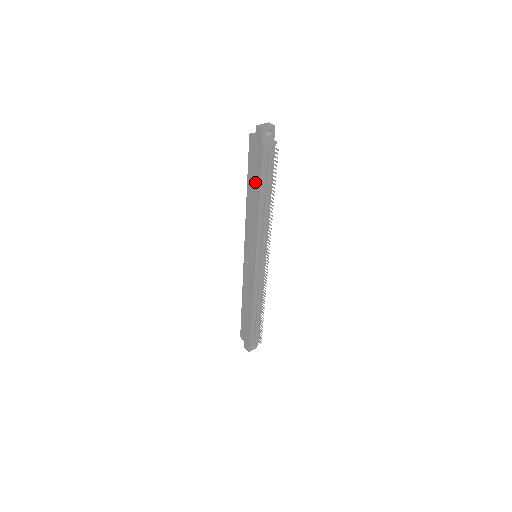
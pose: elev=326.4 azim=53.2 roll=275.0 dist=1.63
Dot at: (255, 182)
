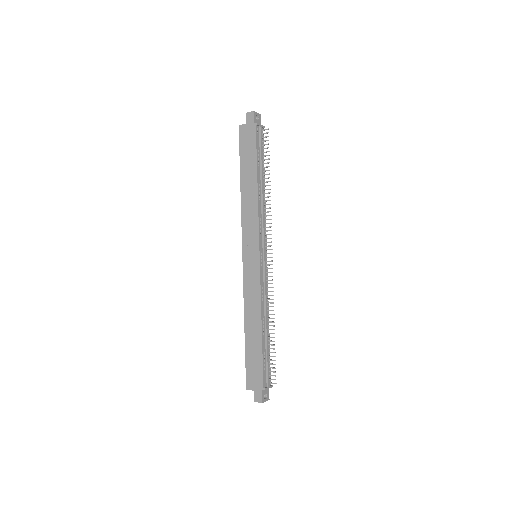
Dot at: (250, 165)
